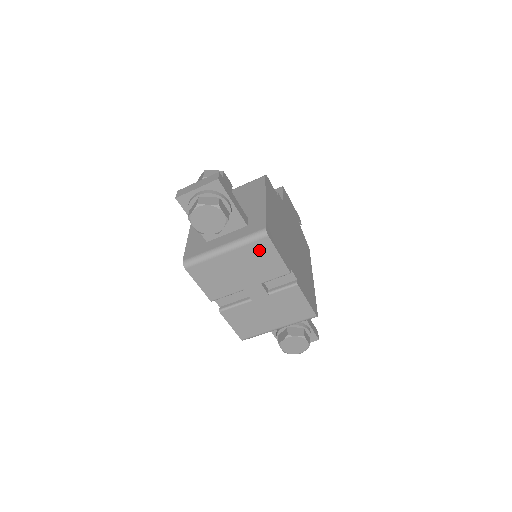
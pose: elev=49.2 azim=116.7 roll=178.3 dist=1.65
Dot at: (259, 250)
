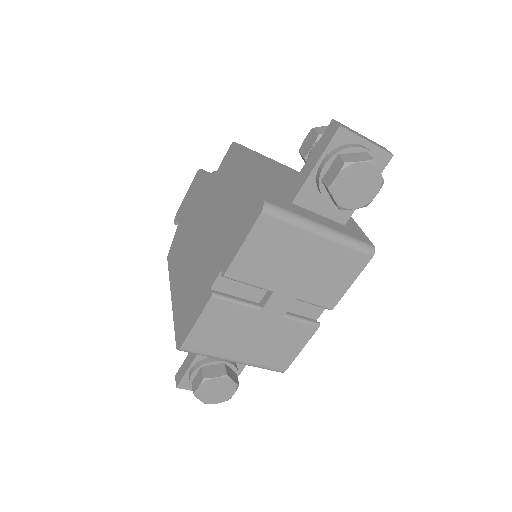
Dot at: (347, 263)
